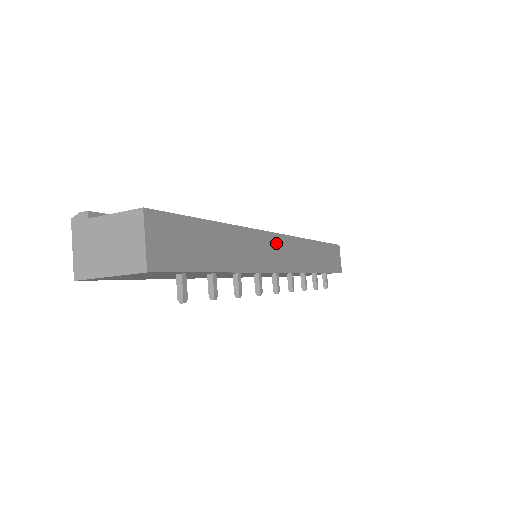
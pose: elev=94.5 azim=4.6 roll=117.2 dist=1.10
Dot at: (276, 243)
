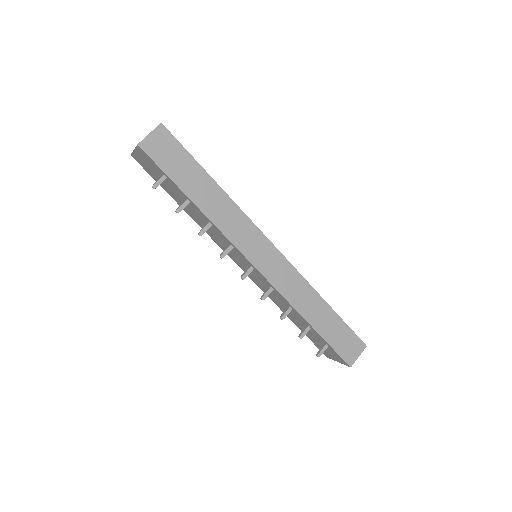
Dot at: (263, 244)
